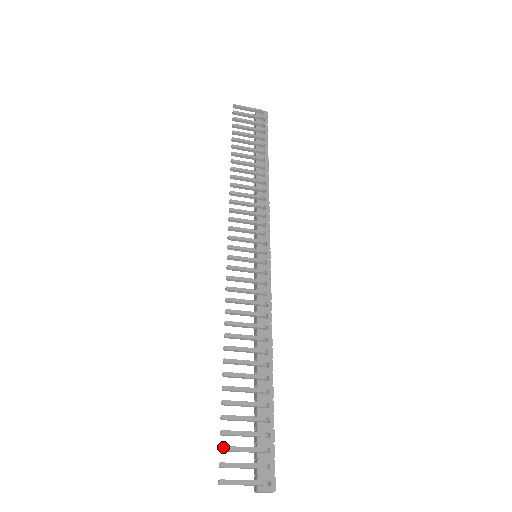
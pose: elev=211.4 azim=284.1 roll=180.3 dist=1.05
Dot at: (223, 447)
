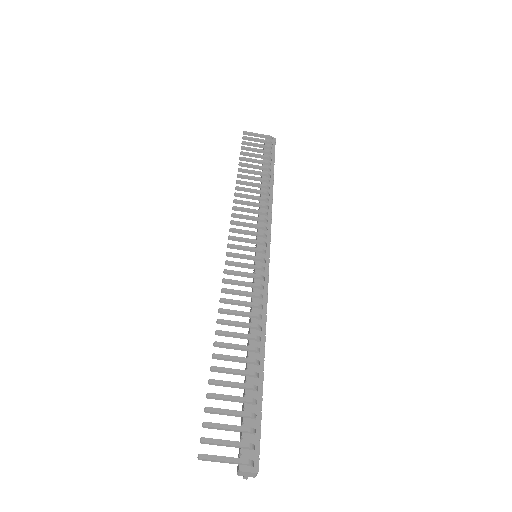
Dot at: (206, 423)
